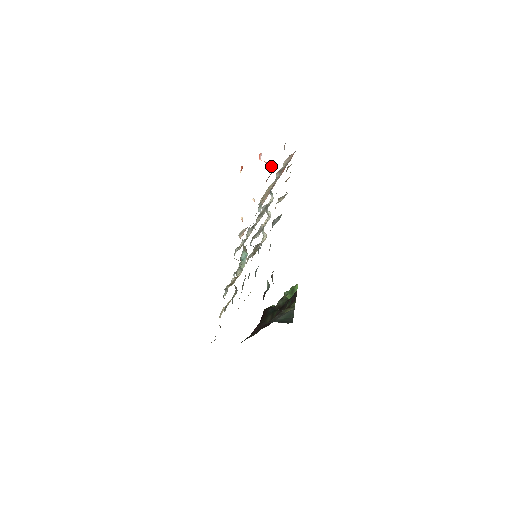
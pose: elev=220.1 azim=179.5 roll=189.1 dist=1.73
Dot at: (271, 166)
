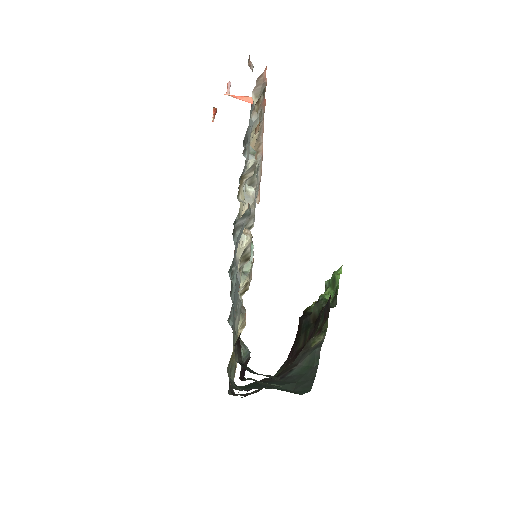
Dot at: (246, 100)
